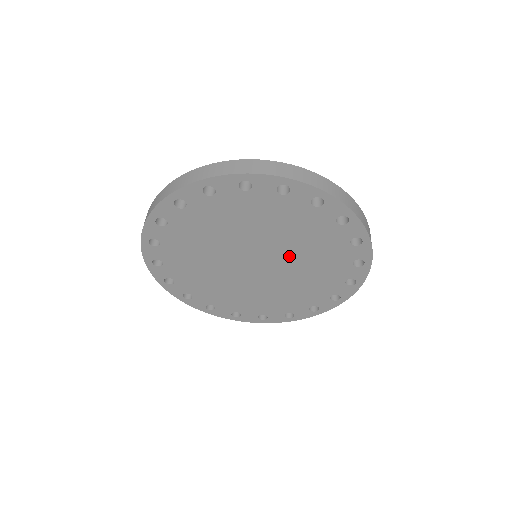
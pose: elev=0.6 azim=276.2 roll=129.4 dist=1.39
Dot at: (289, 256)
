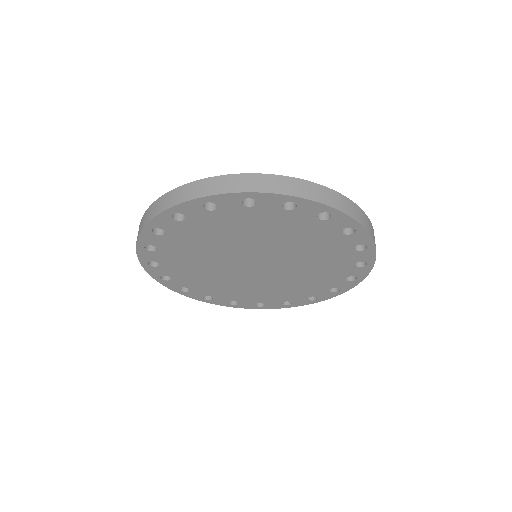
Dot at: (286, 254)
